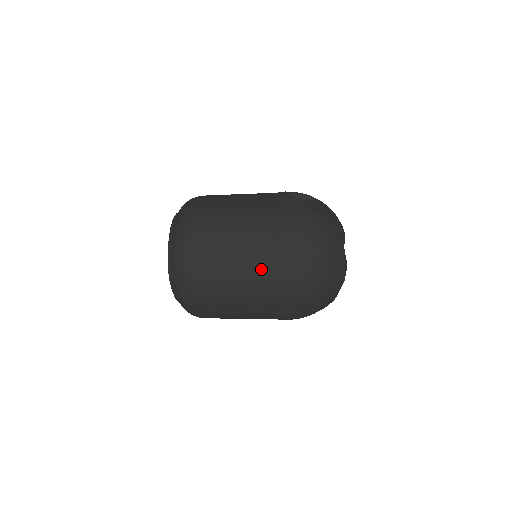
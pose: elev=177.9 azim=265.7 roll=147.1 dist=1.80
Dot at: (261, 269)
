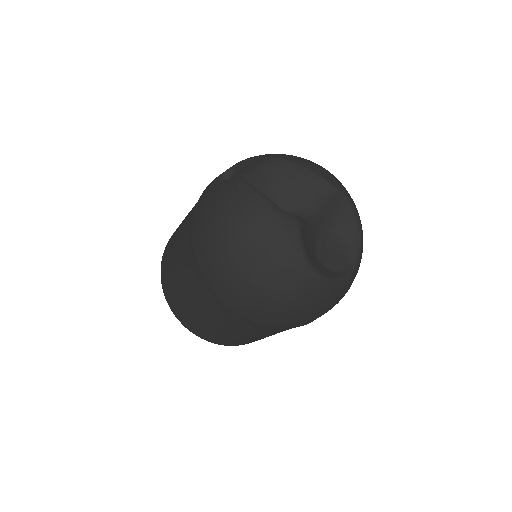
Dot at: (196, 285)
